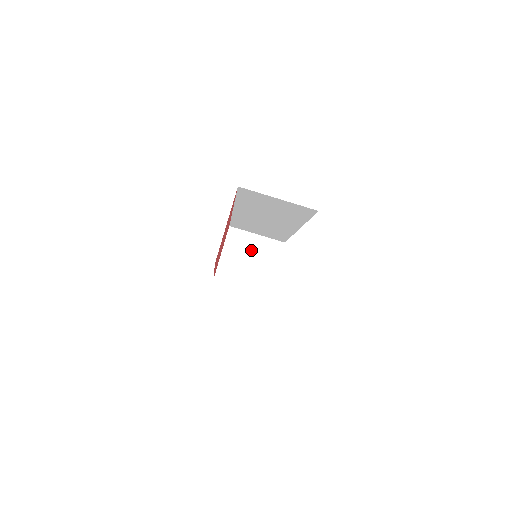
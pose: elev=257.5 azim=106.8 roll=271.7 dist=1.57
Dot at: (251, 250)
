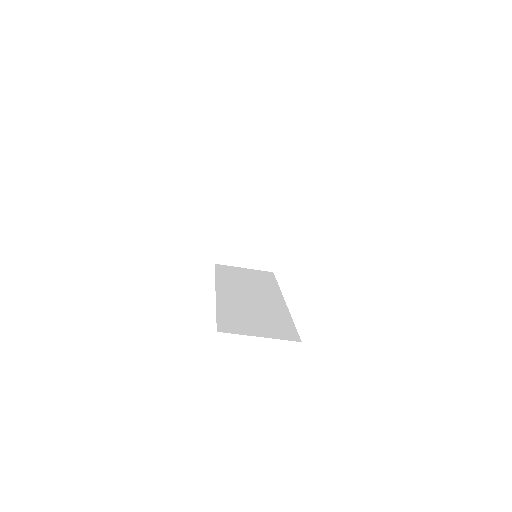
Dot at: (250, 230)
